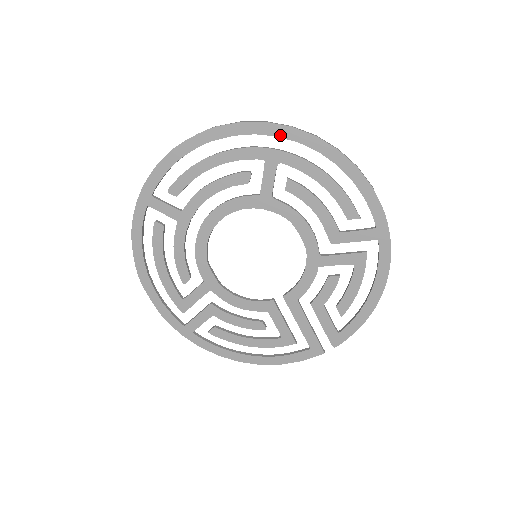
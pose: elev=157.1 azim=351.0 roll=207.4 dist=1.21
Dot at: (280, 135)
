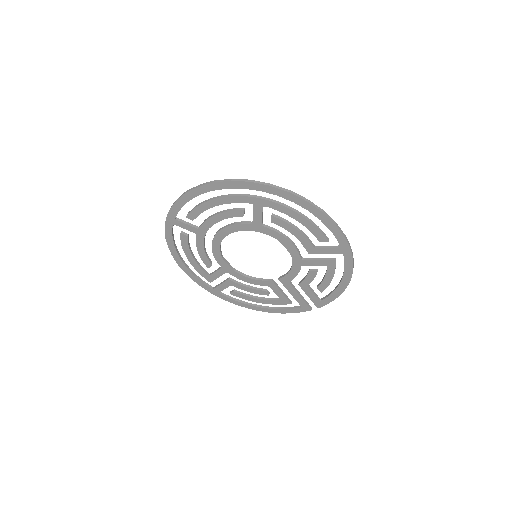
Dot at: (262, 190)
